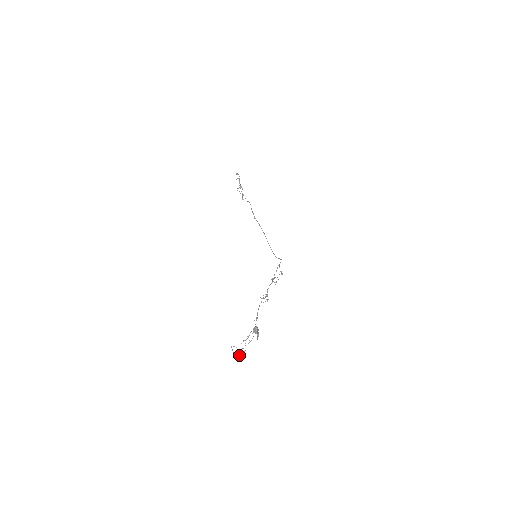
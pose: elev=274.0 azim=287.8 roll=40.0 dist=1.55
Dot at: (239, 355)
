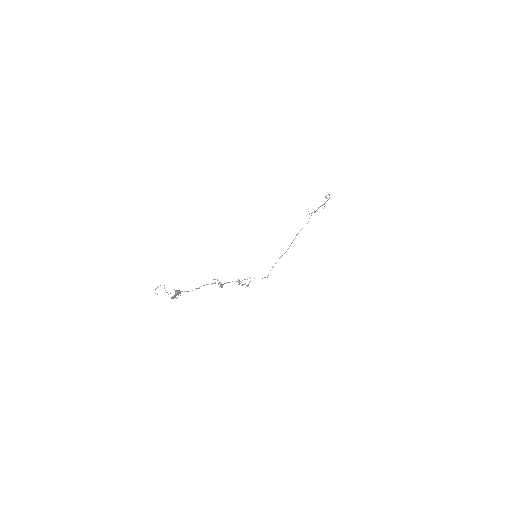
Dot at: occluded
